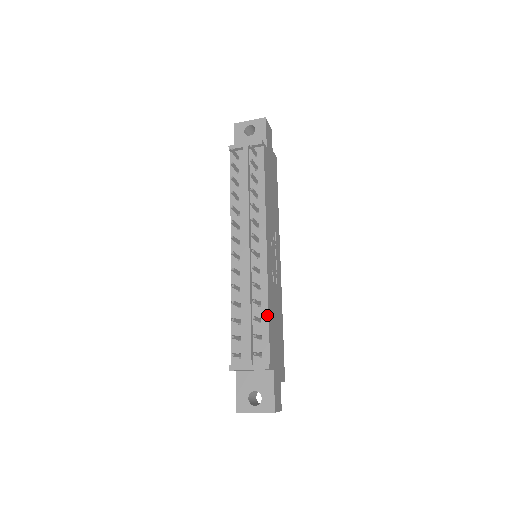
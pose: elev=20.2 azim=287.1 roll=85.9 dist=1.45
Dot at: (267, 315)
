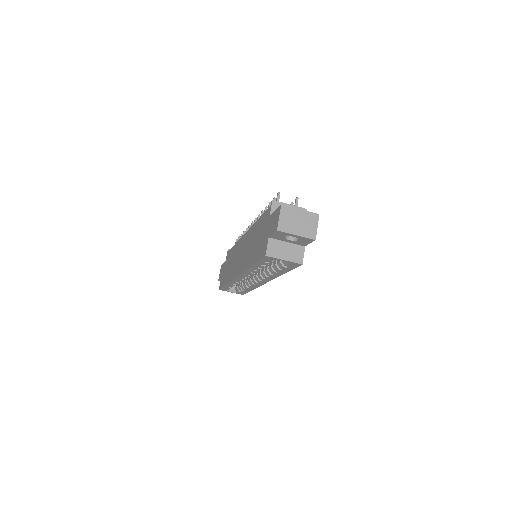
Dot at: occluded
